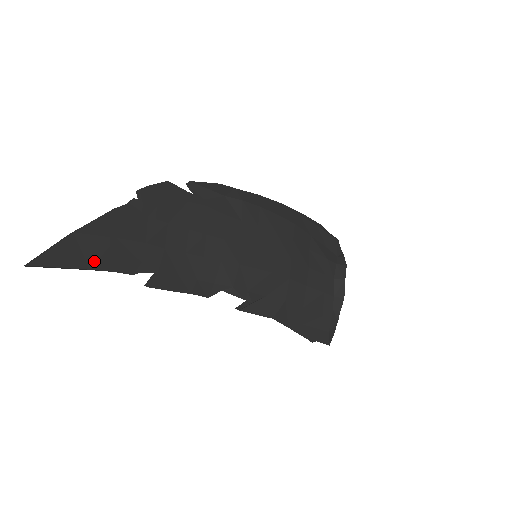
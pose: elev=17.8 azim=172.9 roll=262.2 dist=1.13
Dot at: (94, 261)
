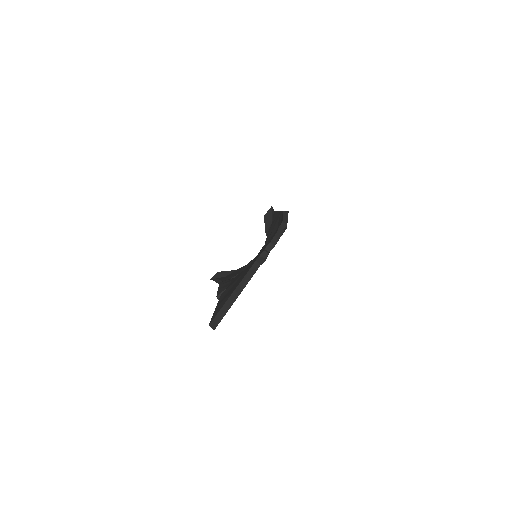
Dot at: occluded
